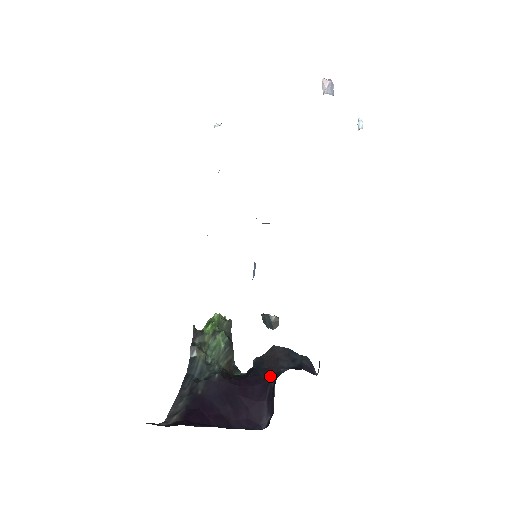
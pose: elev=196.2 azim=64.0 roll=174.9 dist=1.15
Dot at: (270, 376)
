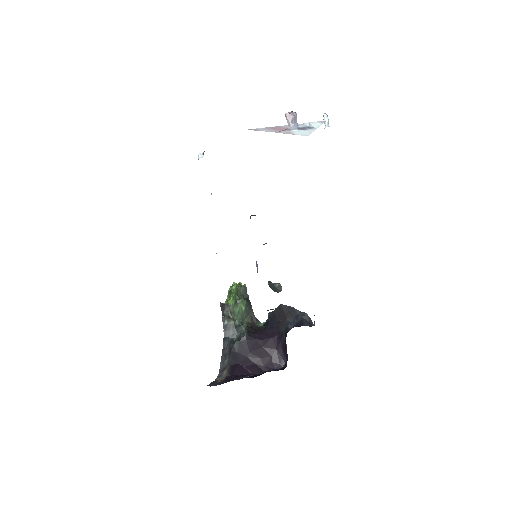
Dot at: (282, 330)
